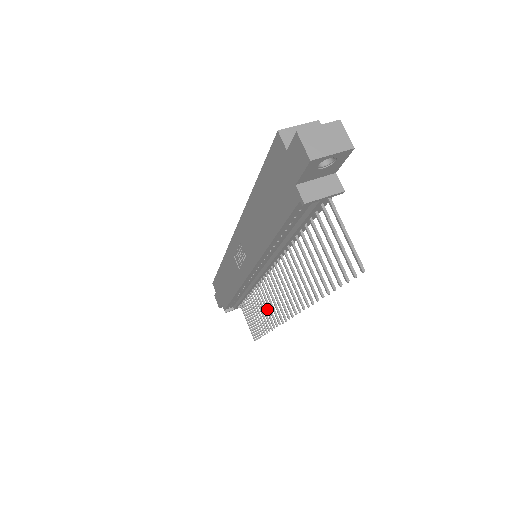
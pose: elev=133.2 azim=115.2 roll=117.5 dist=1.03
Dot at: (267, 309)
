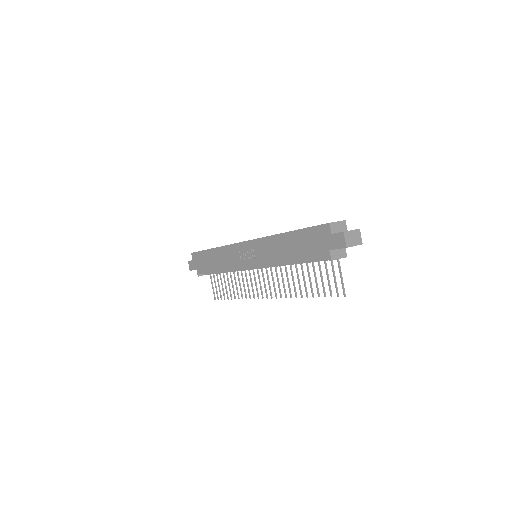
Dot at: (244, 286)
